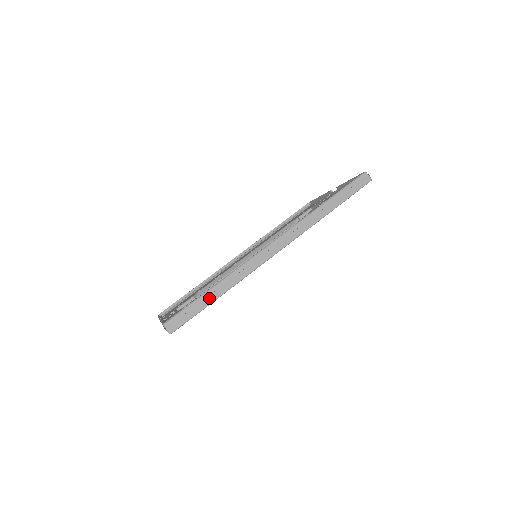
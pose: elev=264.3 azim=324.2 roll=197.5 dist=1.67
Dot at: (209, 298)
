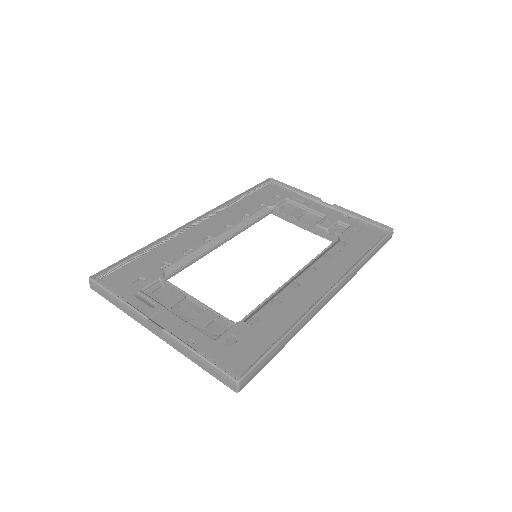
Dot at: (279, 349)
